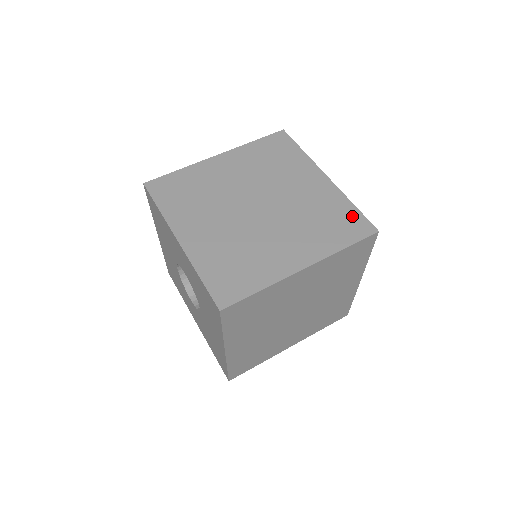
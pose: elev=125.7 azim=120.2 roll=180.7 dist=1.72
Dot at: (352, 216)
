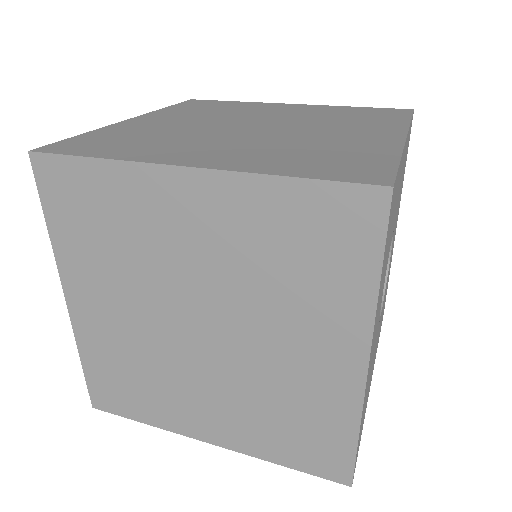
Dot at: (372, 163)
